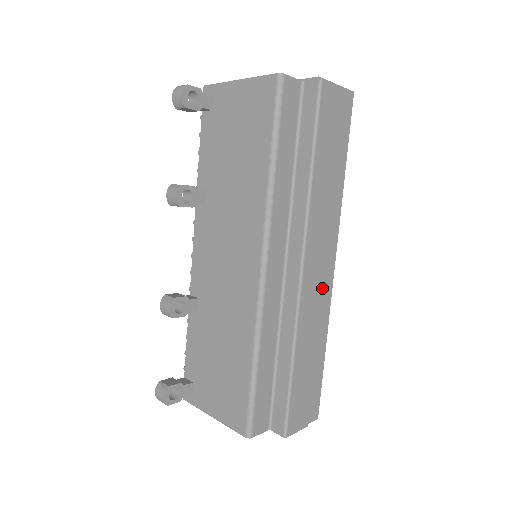
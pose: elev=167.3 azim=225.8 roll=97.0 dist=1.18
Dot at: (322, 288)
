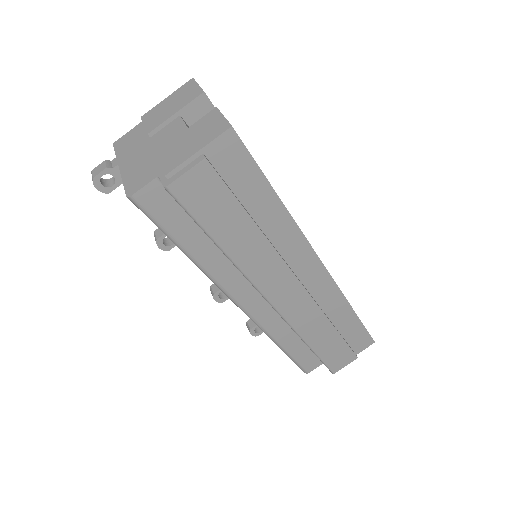
Dot at: (310, 297)
